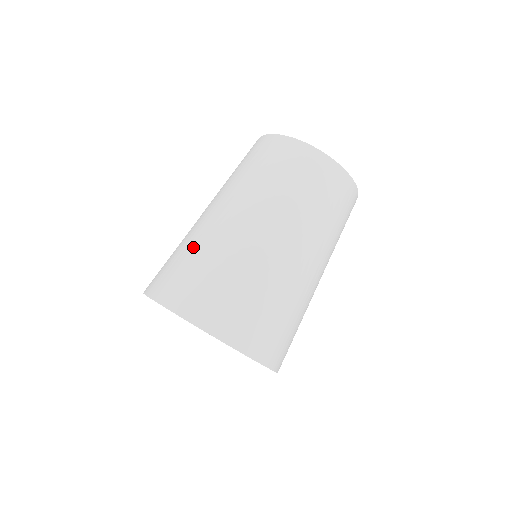
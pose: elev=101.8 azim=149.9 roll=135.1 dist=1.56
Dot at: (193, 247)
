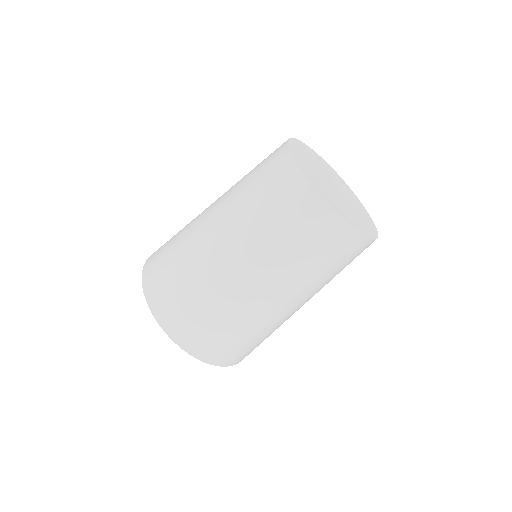
Dot at: (185, 263)
